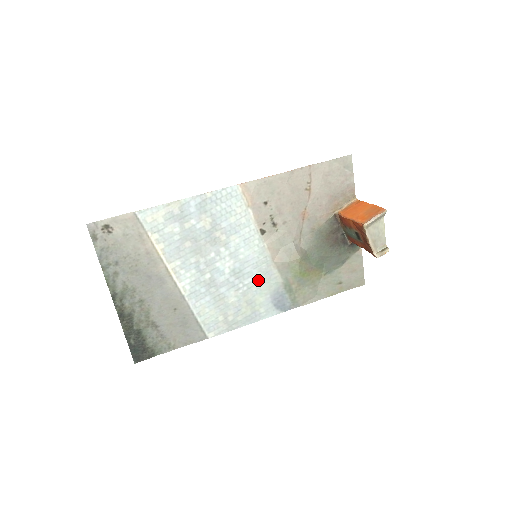
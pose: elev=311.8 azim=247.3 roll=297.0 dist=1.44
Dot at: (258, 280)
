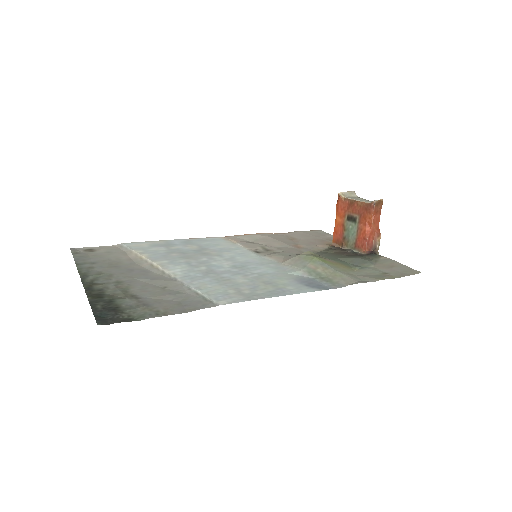
Dot at: (270, 272)
